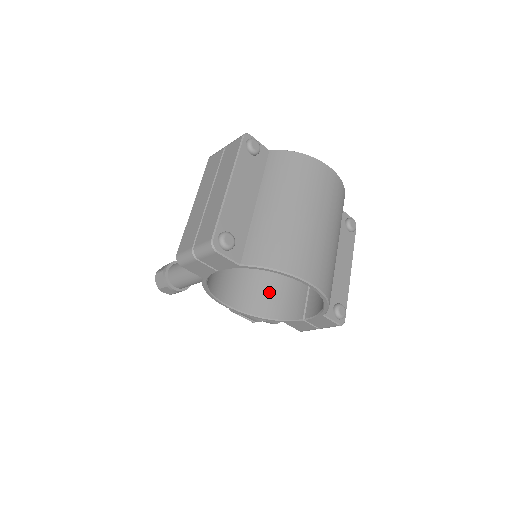
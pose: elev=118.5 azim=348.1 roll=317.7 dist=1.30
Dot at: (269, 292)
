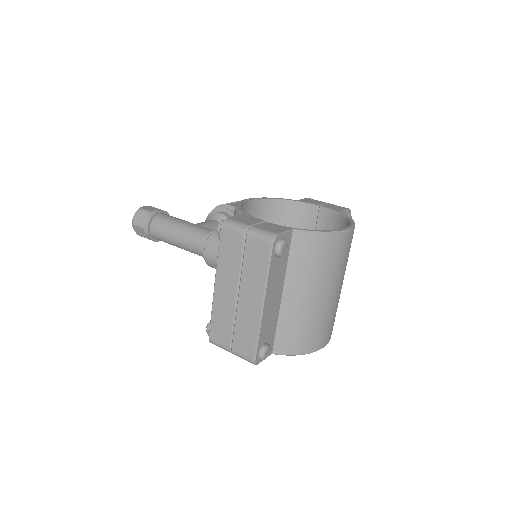
Dot at: occluded
